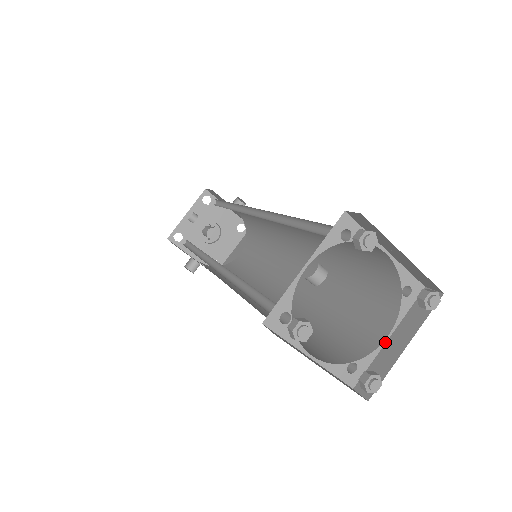
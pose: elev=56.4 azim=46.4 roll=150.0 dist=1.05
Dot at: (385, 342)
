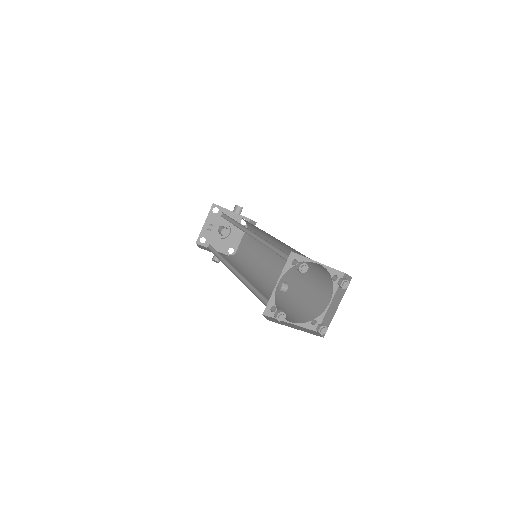
Dot at: (329, 305)
